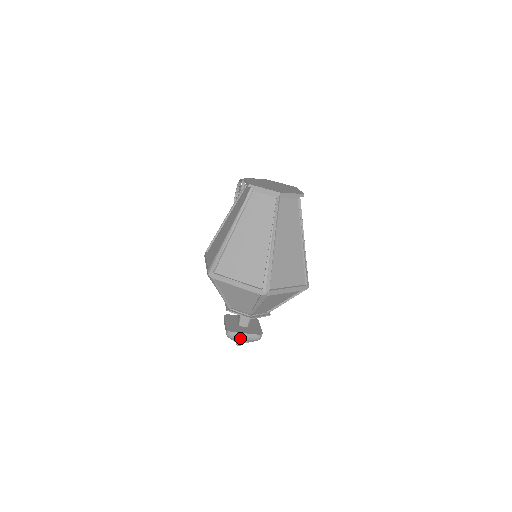
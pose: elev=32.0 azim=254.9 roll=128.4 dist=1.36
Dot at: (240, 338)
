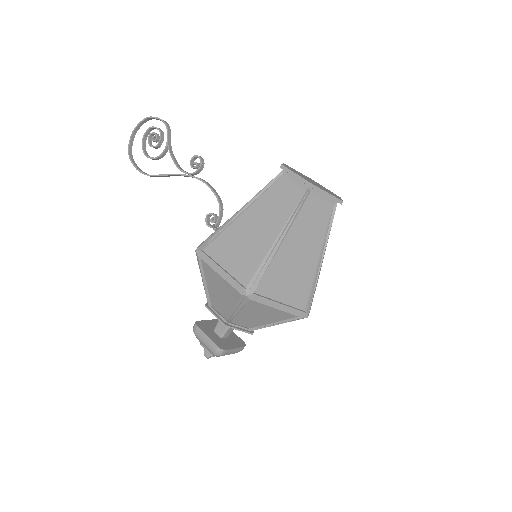
Dot at: (228, 354)
